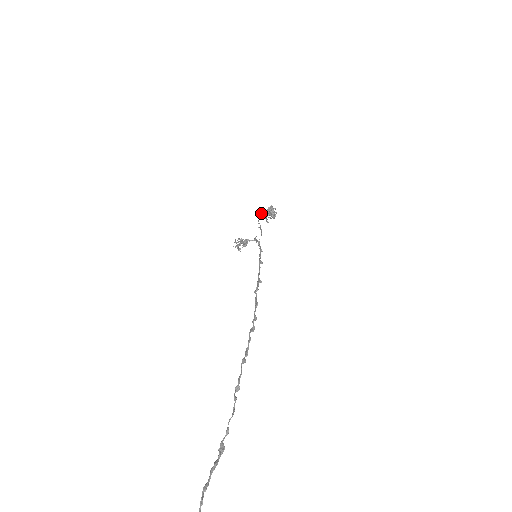
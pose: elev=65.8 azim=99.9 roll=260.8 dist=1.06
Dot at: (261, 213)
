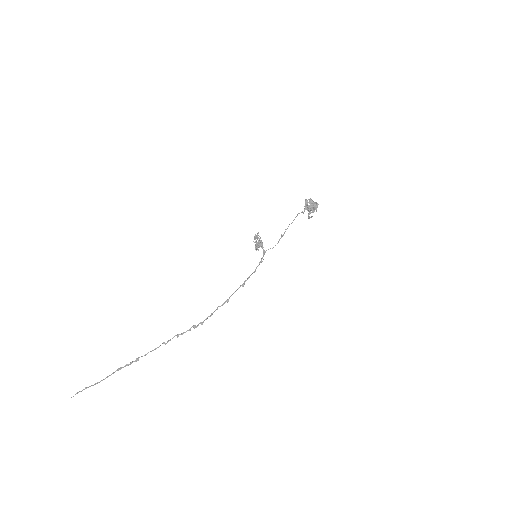
Dot at: (309, 199)
